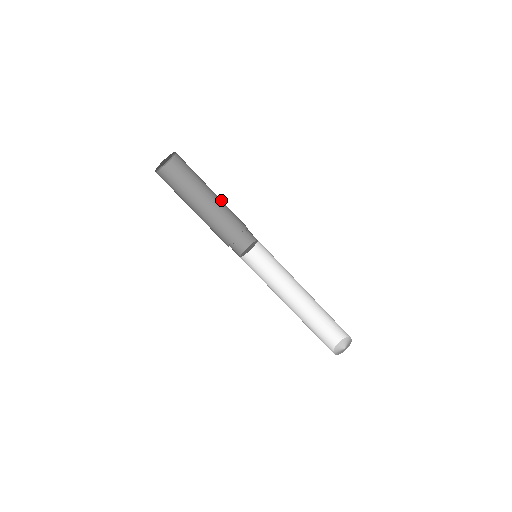
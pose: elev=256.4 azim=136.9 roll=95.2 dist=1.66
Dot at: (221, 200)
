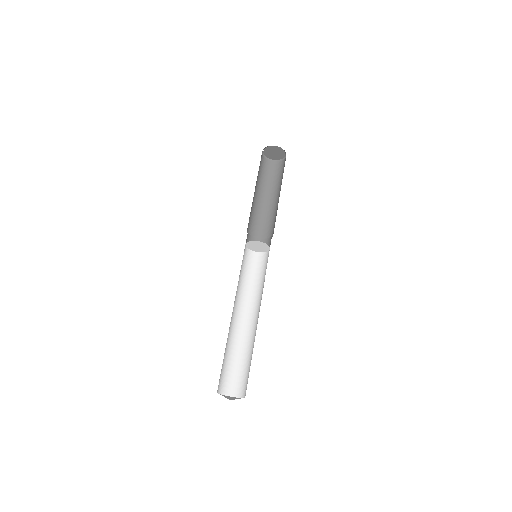
Dot at: (277, 205)
